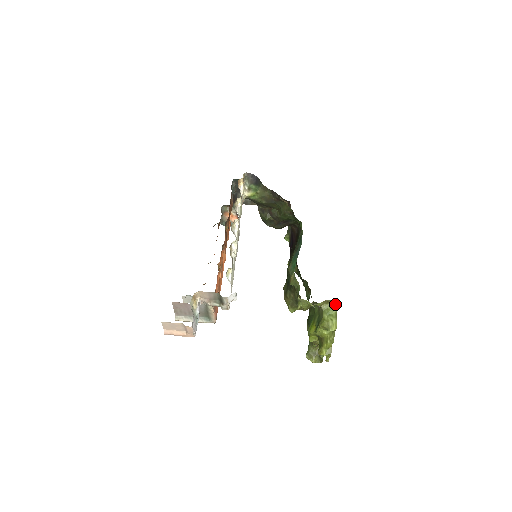
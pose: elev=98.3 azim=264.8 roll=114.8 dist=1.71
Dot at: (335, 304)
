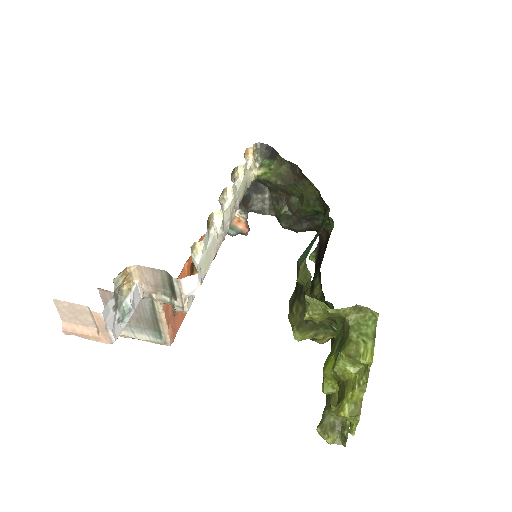
Dot at: (374, 315)
